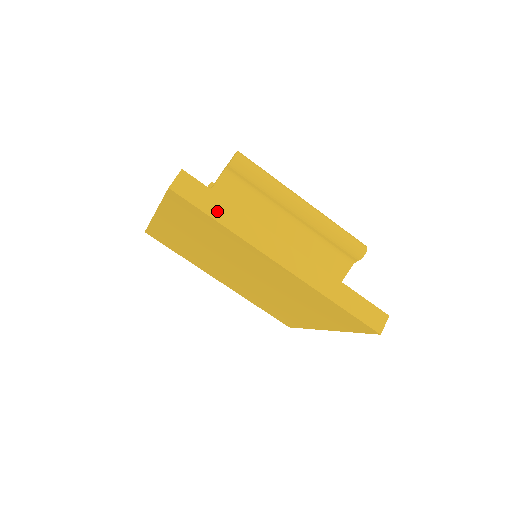
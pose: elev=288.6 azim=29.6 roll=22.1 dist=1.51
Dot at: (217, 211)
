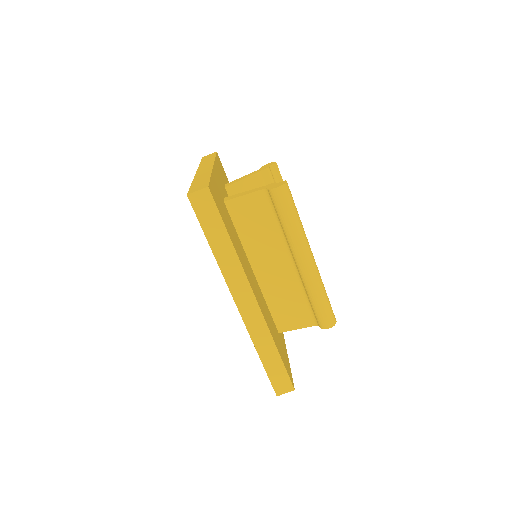
Dot at: (214, 236)
